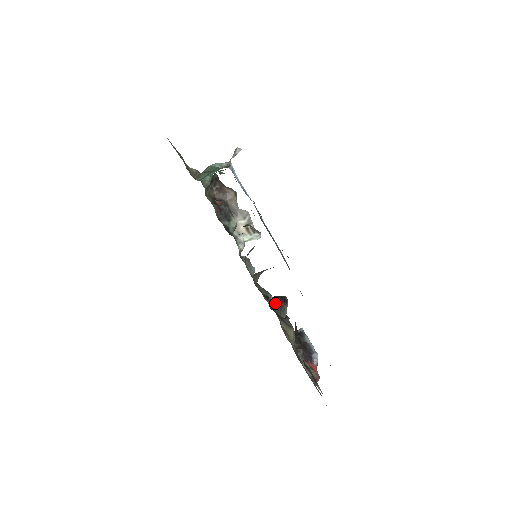
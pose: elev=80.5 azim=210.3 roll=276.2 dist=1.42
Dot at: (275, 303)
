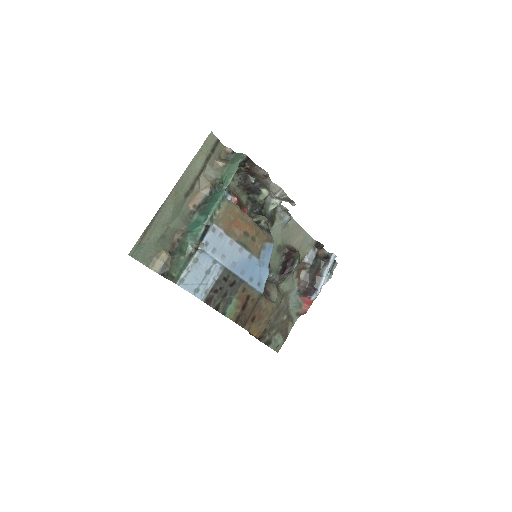
Dot at: (282, 268)
